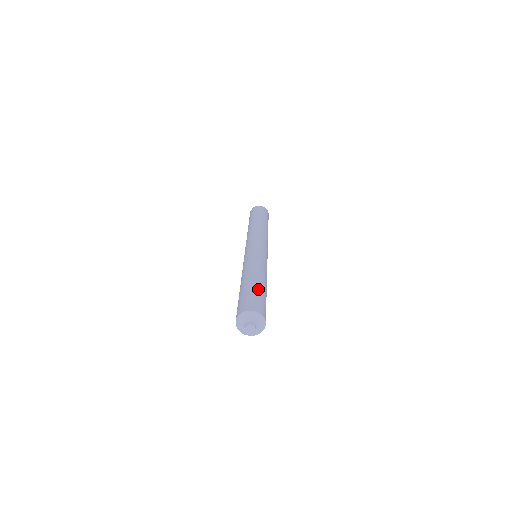
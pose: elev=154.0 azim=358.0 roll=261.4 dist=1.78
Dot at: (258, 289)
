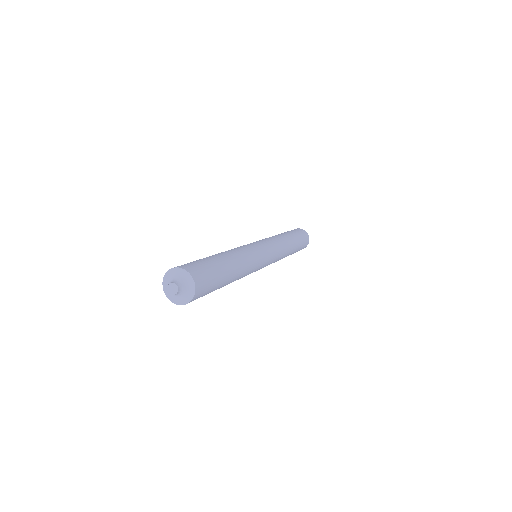
Dot at: (204, 258)
